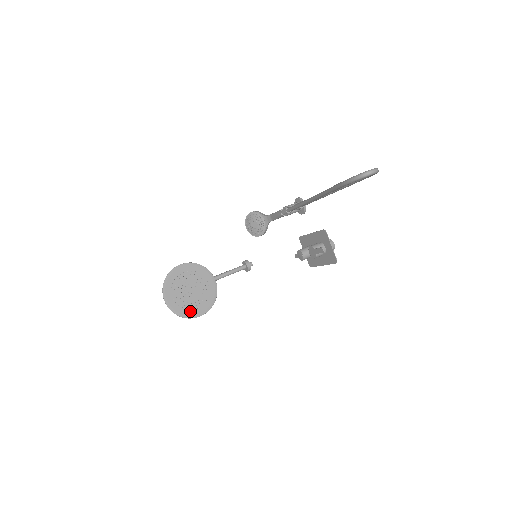
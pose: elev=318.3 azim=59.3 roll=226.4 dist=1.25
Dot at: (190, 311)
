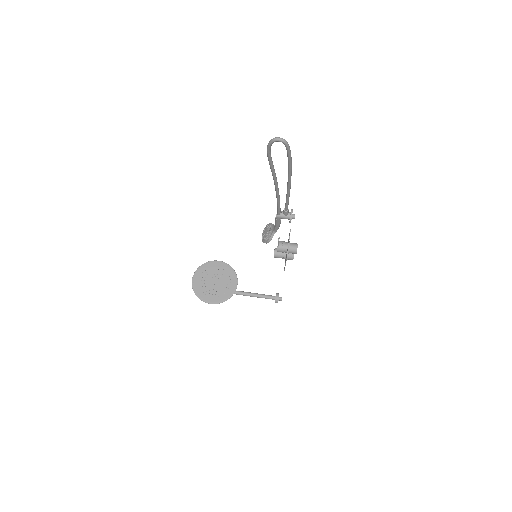
Dot at: (205, 296)
